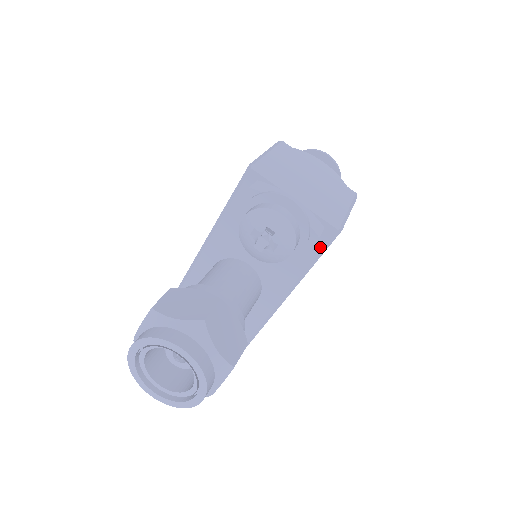
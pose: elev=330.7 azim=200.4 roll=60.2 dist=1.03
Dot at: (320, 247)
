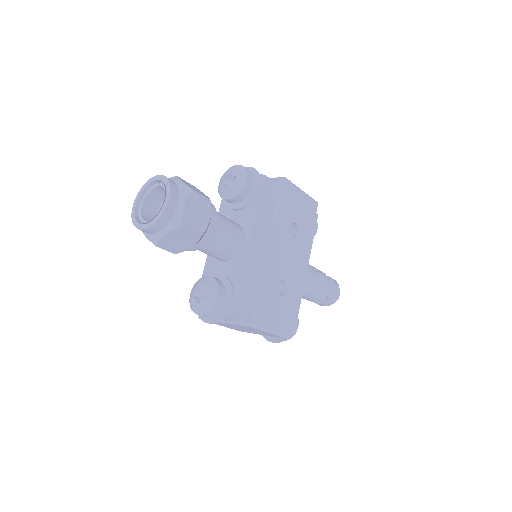
Dot at: (277, 195)
